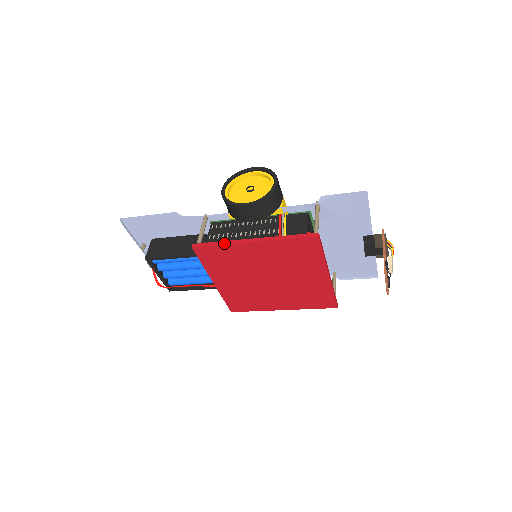
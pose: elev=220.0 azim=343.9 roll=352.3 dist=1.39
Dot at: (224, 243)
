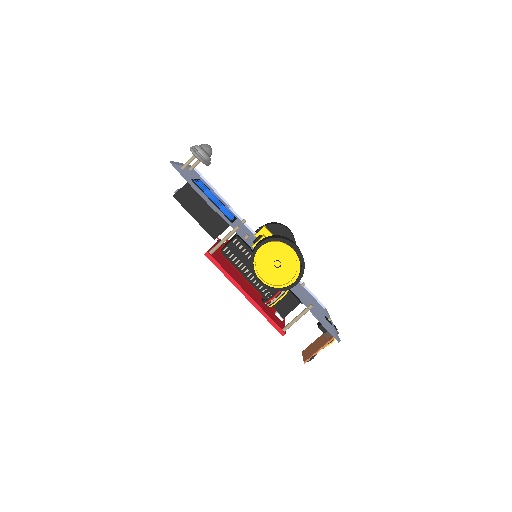
Dot at: (227, 276)
